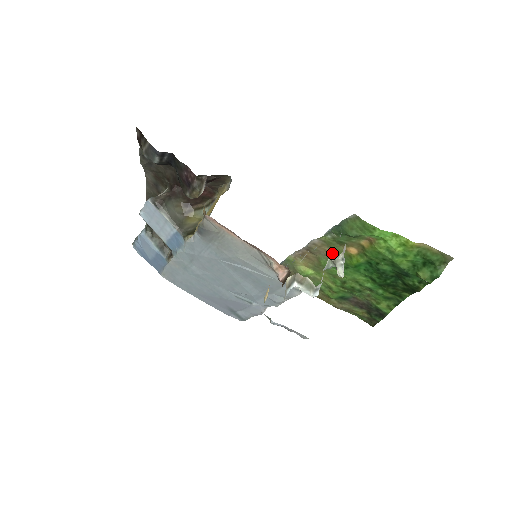
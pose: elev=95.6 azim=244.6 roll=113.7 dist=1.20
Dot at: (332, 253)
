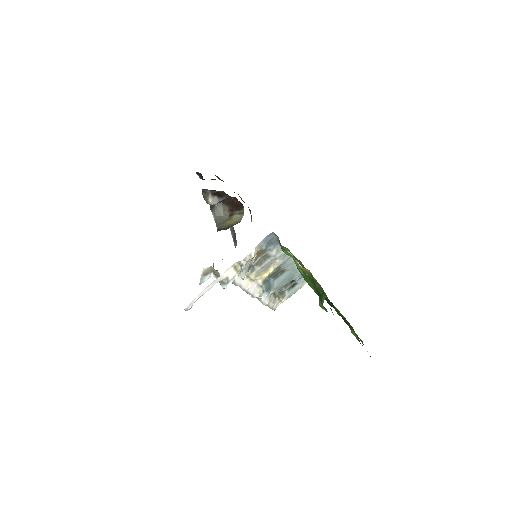
Dot at: occluded
